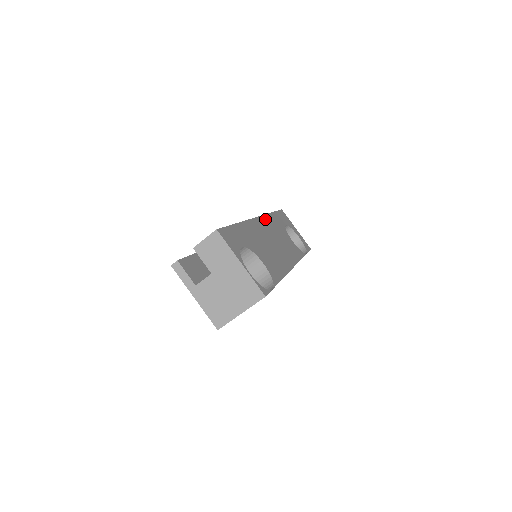
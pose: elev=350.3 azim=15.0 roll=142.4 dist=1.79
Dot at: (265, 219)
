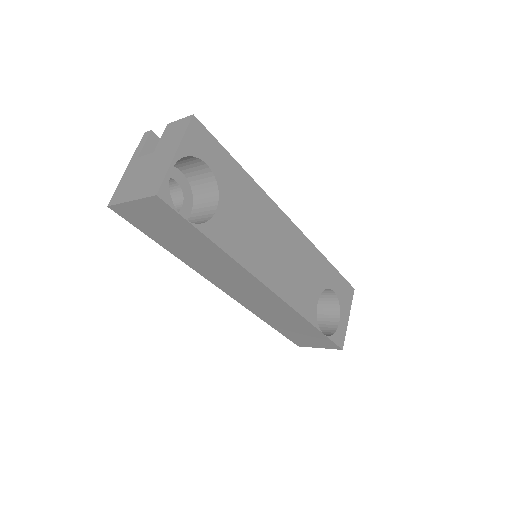
Dot at: (303, 239)
